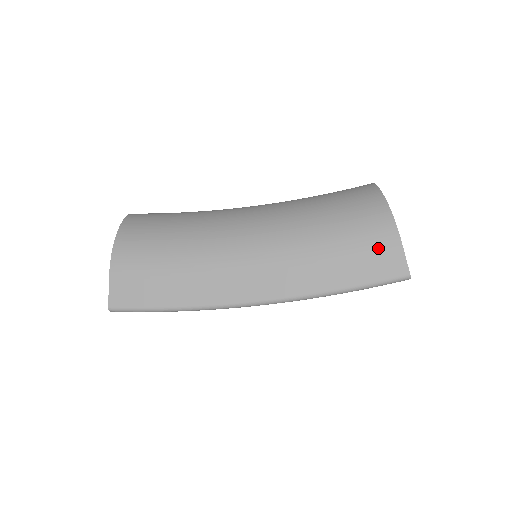
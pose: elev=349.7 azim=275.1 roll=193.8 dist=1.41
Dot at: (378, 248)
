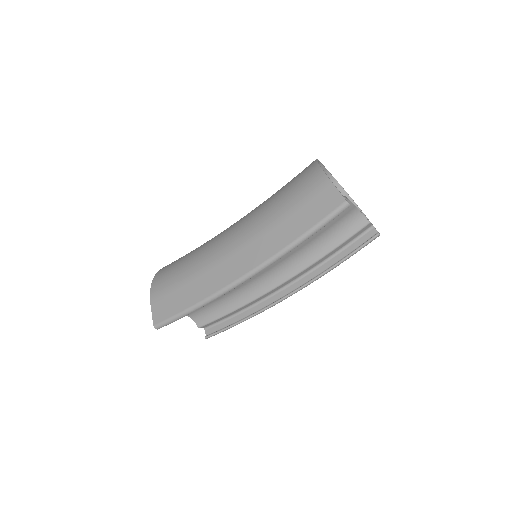
Dot at: (315, 194)
